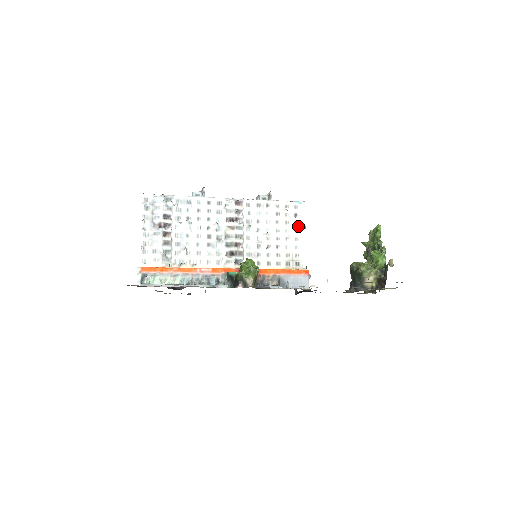
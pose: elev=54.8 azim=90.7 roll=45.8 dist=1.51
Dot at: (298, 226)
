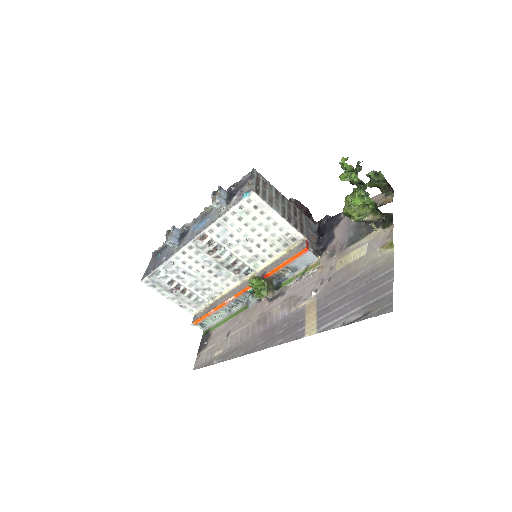
Dot at: (266, 214)
